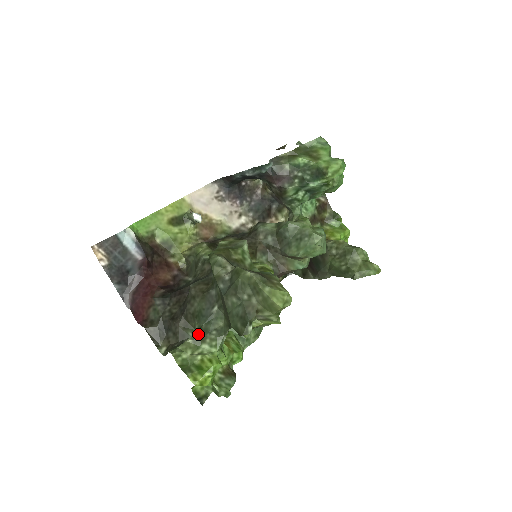
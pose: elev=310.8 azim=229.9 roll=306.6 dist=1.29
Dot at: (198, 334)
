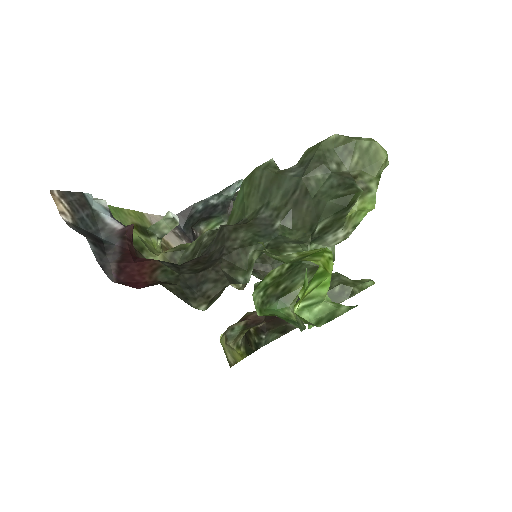
Dot at: (269, 249)
